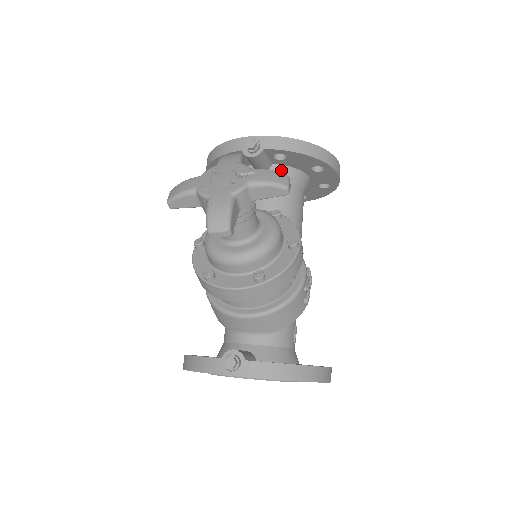
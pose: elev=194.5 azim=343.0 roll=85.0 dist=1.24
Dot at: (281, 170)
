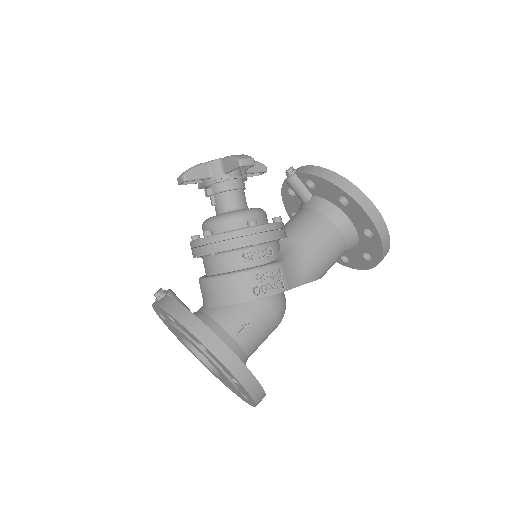
Dot at: (317, 201)
